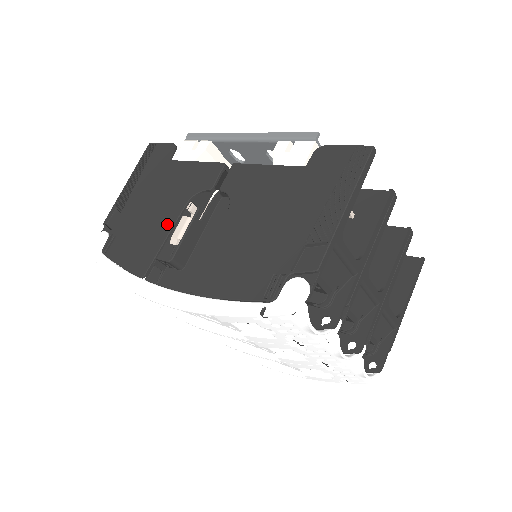
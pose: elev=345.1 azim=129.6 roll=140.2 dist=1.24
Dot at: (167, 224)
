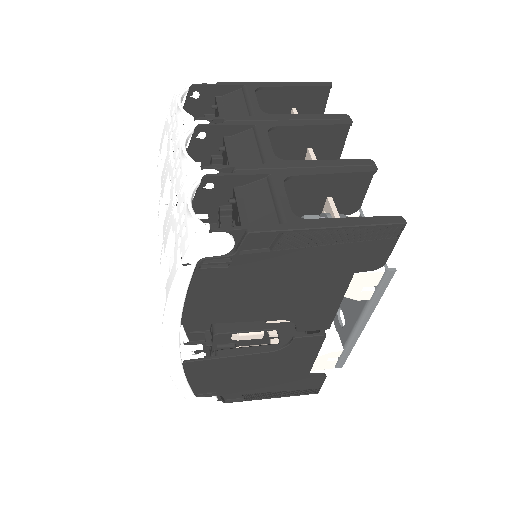
Dot at: occluded
